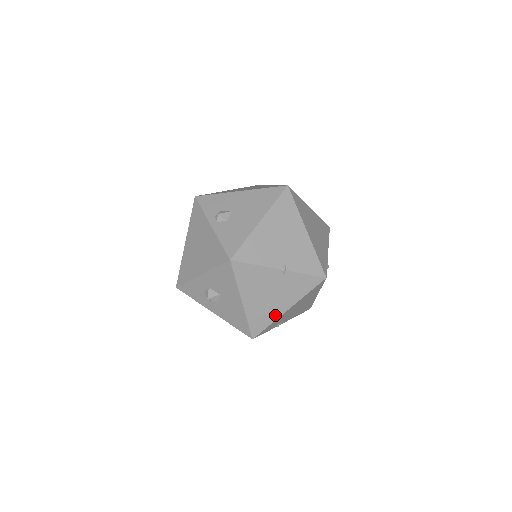
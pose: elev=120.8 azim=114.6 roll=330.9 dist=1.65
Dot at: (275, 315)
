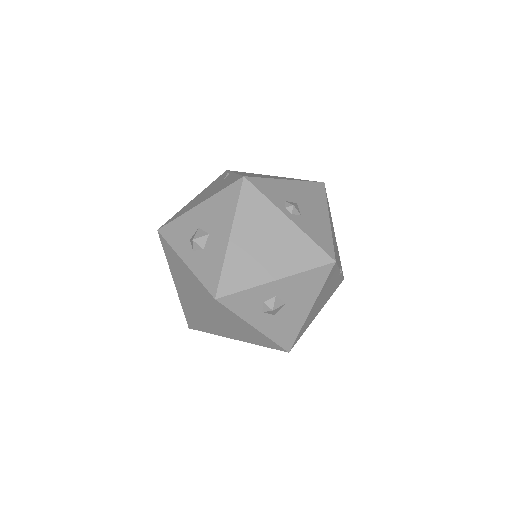
Dot at: (311, 321)
